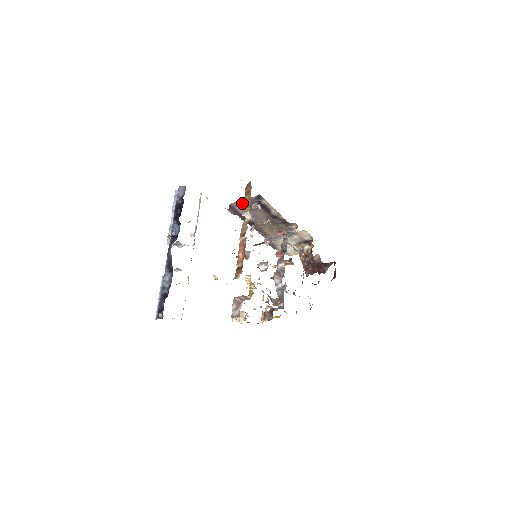
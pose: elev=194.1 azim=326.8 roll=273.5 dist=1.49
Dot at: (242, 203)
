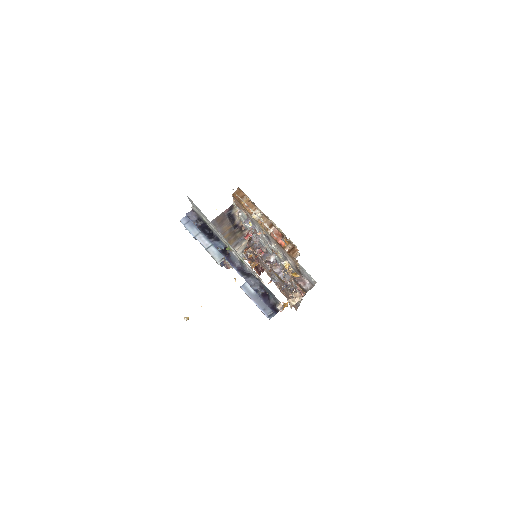
Dot at: (216, 220)
